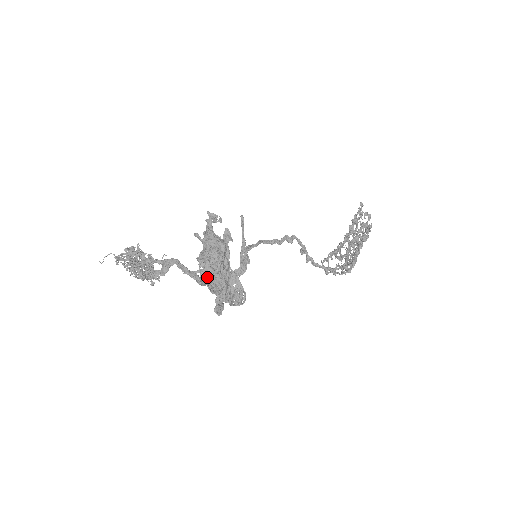
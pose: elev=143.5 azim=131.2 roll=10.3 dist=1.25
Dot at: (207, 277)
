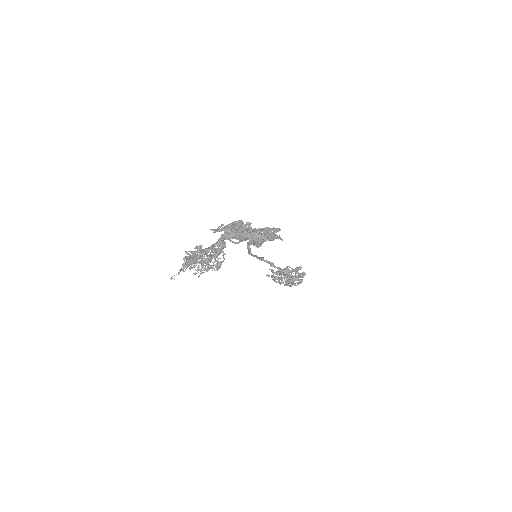
Dot at: occluded
